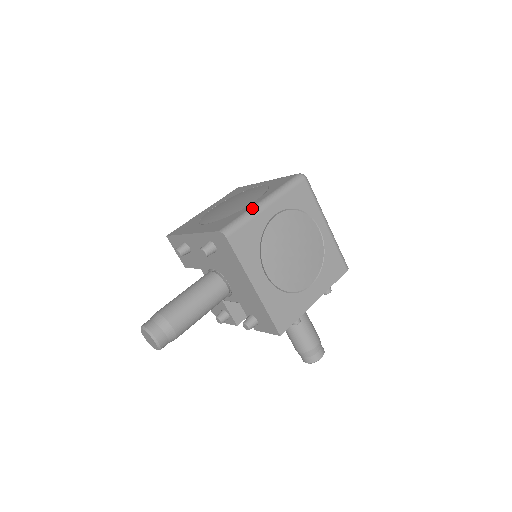
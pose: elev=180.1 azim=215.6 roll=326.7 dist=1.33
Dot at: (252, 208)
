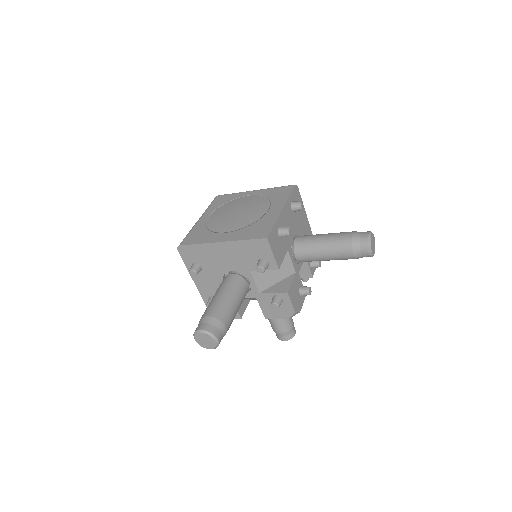
Dot at: occluded
